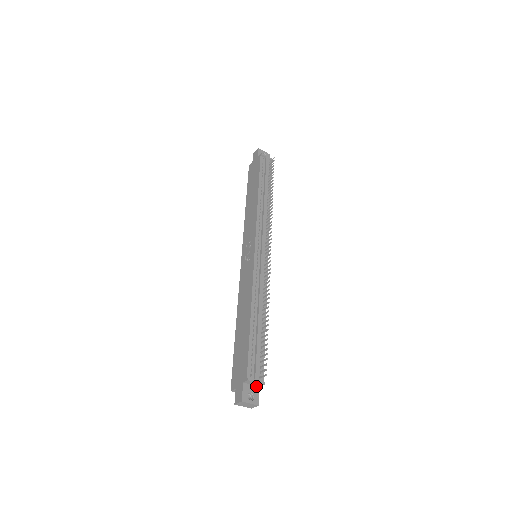
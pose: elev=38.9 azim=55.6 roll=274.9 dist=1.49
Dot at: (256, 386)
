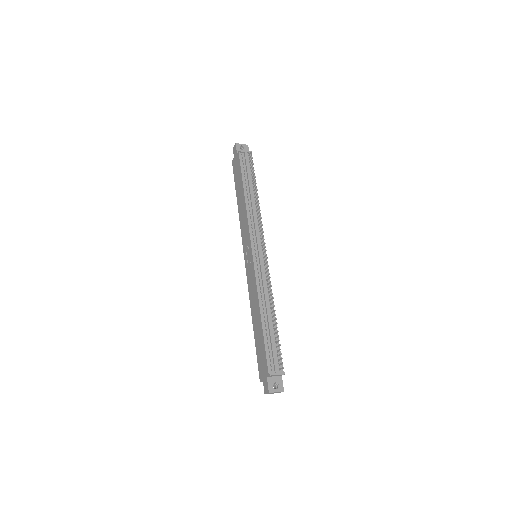
Dot at: (278, 376)
